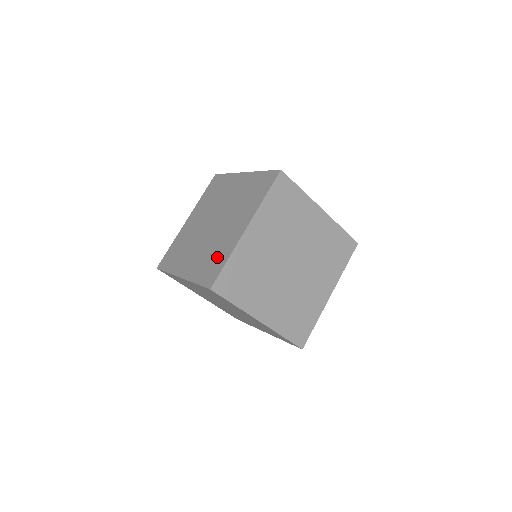
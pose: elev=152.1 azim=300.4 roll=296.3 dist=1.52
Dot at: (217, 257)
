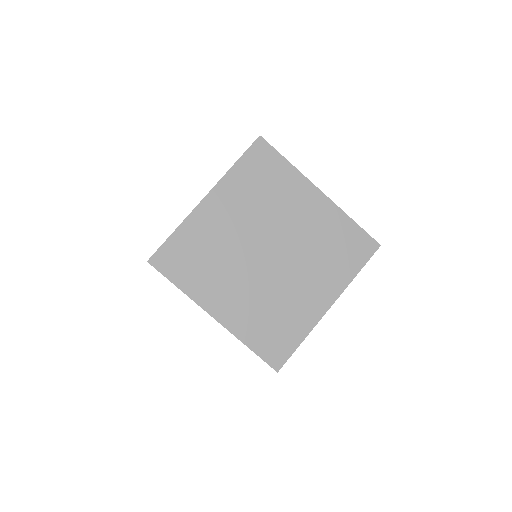
Dot at: occluded
